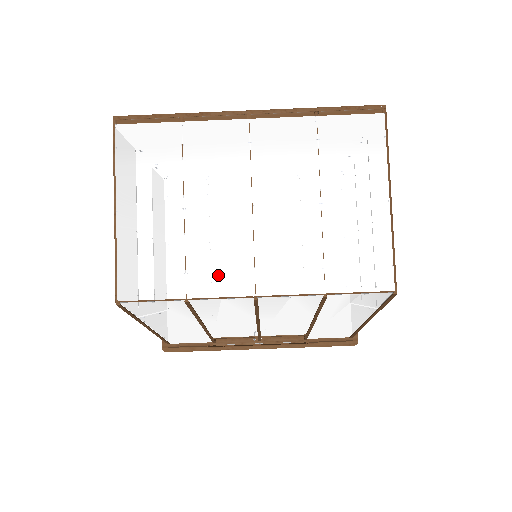
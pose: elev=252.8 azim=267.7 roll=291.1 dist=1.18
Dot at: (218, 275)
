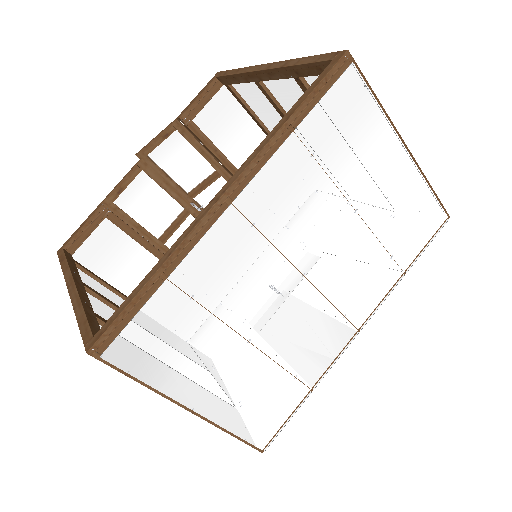
Dot at: (320, 350)
